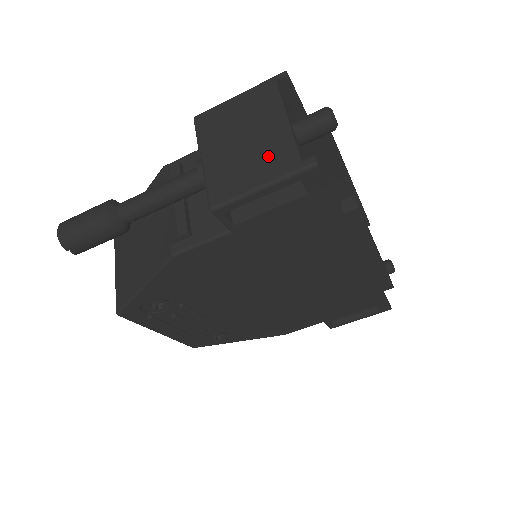
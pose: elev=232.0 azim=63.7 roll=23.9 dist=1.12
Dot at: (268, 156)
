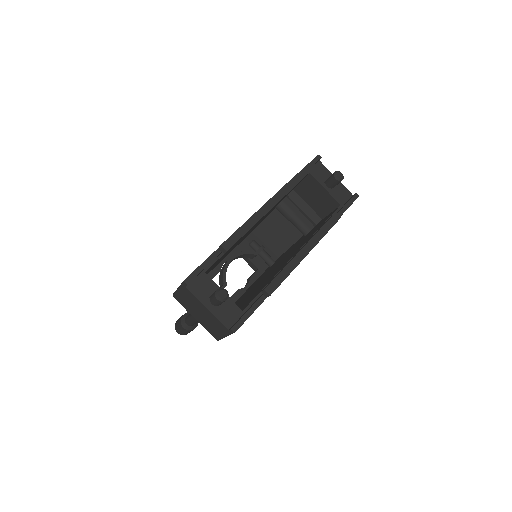
Dot at: (216, 325)
